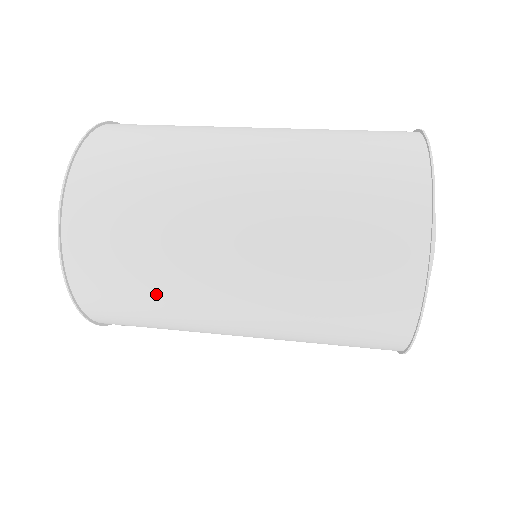
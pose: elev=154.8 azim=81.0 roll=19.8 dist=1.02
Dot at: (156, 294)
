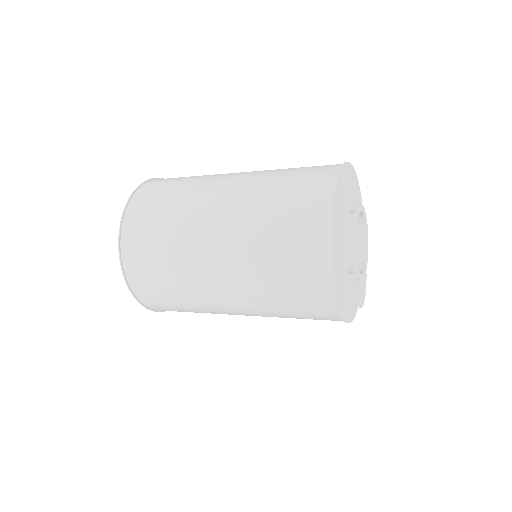
Dot at: (183, 299)
